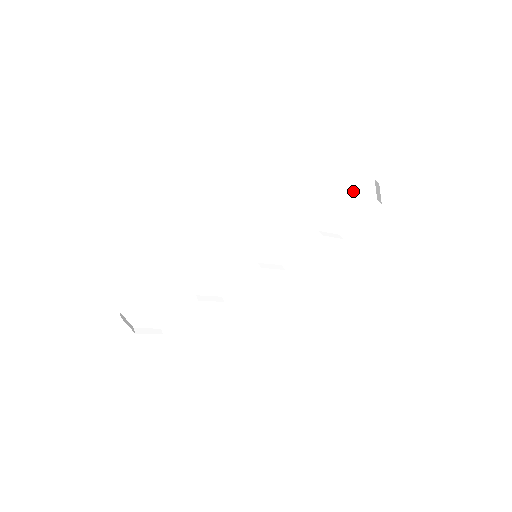
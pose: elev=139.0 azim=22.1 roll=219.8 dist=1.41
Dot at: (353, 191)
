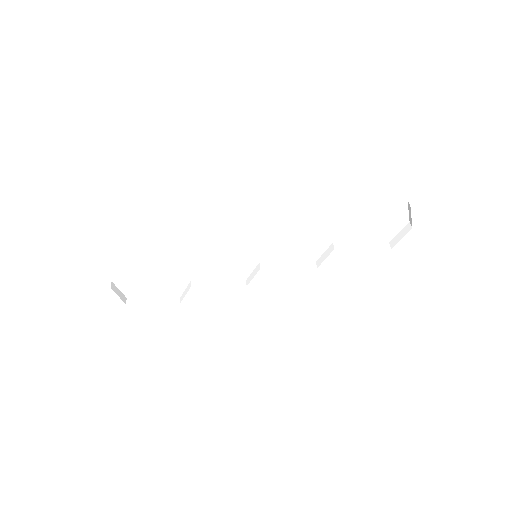
Dot at: (378, 208)
